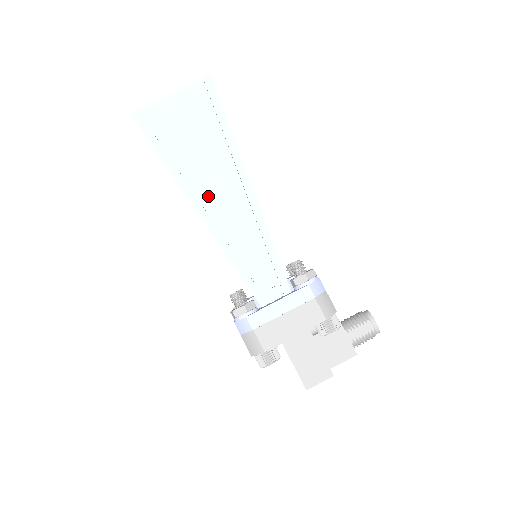
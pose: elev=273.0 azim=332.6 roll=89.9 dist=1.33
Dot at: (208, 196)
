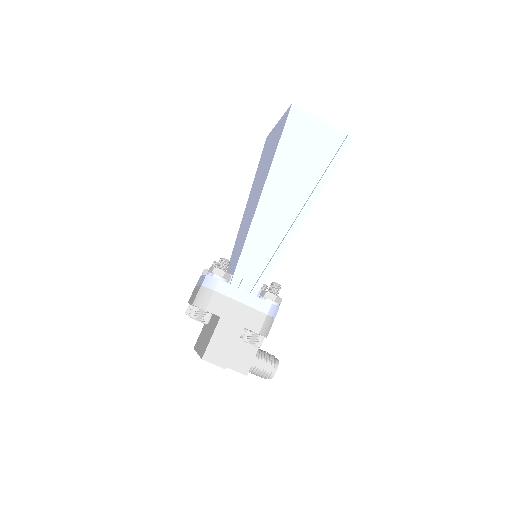
Dot at: (277, 193)
